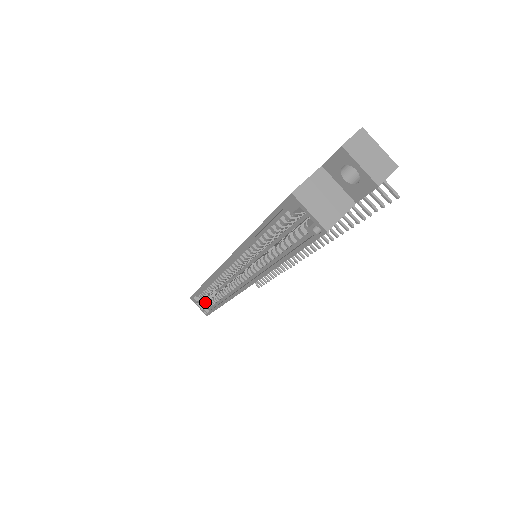
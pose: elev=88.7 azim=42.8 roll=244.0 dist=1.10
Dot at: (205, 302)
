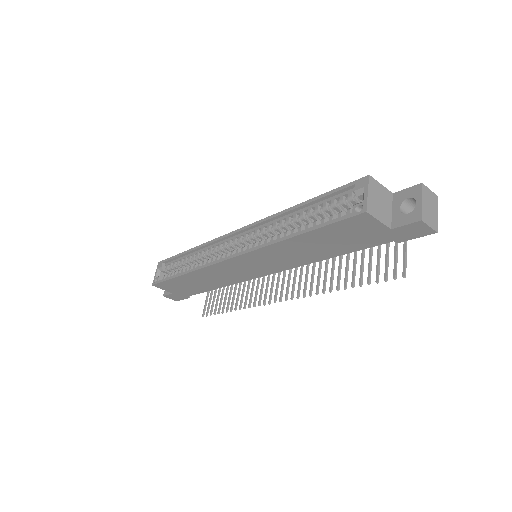
Dot at: occluded
